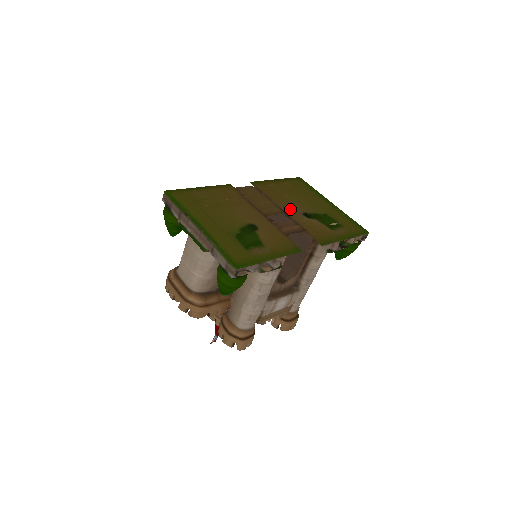
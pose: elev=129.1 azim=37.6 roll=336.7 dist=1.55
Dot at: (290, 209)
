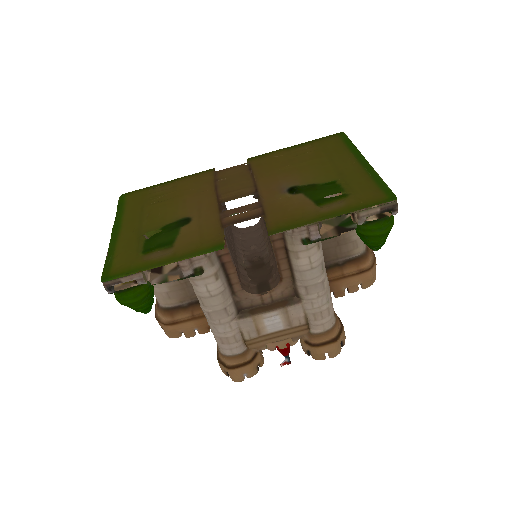
Dot at: (272, 185)
